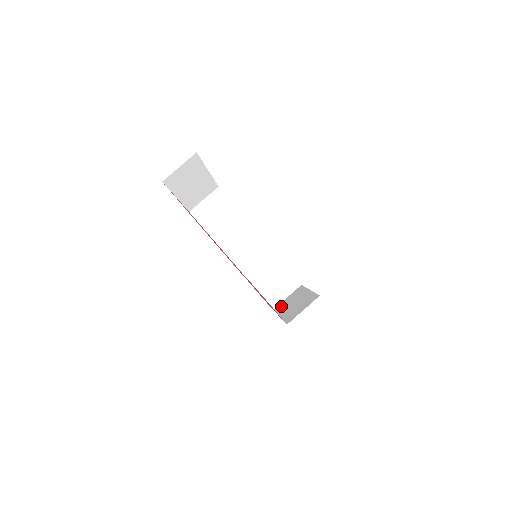
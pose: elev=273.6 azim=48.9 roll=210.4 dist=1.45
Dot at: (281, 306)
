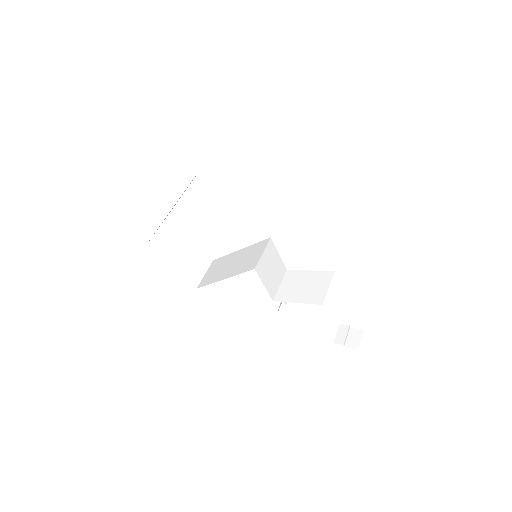
Dot at: occluded
